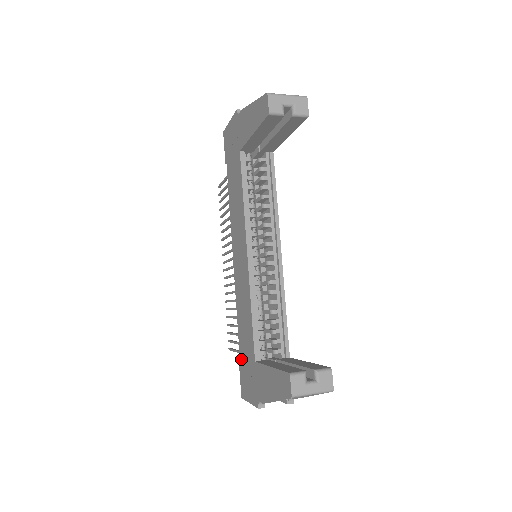
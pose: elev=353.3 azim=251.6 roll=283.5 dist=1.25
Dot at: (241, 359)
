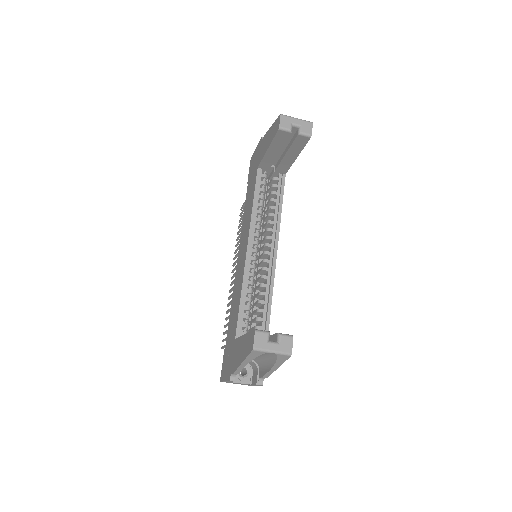
Dot at: (226, 345)
